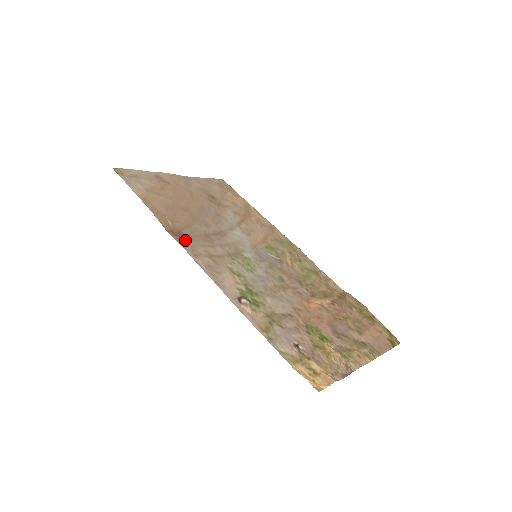
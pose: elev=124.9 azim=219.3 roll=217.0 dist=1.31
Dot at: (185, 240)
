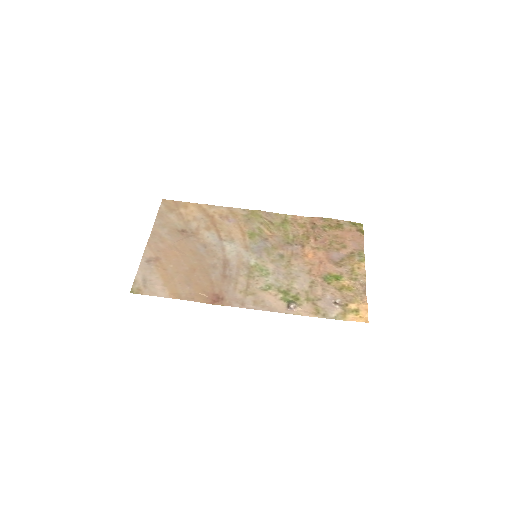
Dot at: (225, 299)
